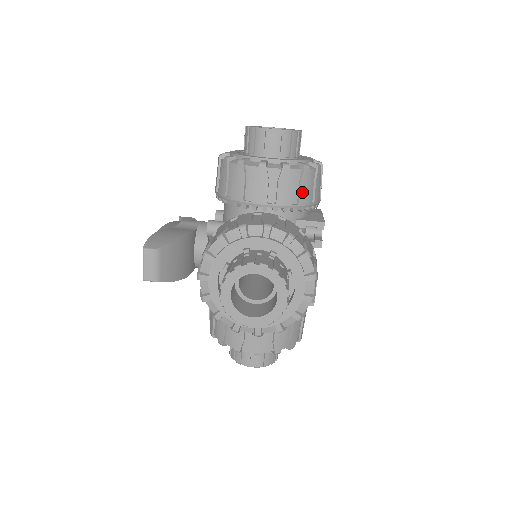
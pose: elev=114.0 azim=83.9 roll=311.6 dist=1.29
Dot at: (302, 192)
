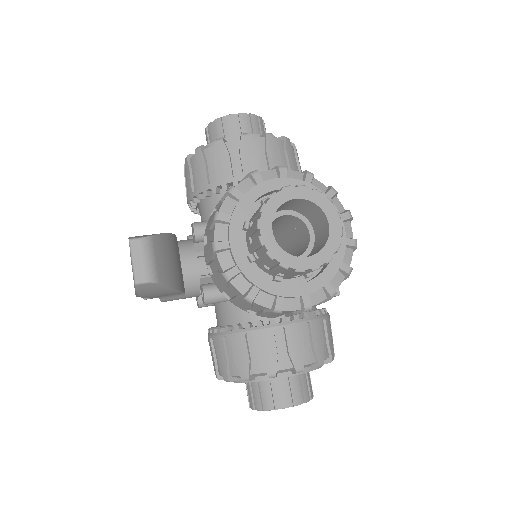
Dot at: (291, 162)
